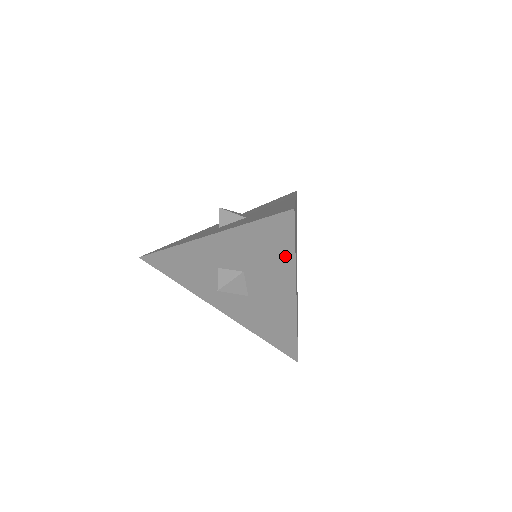
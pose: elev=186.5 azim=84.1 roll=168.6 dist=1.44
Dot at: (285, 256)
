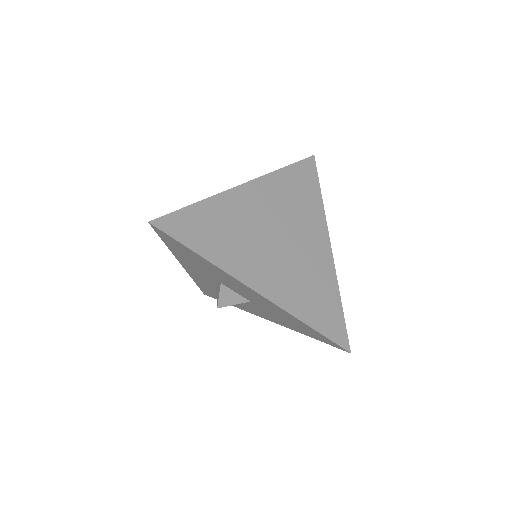
Dot at: (203, 260)
